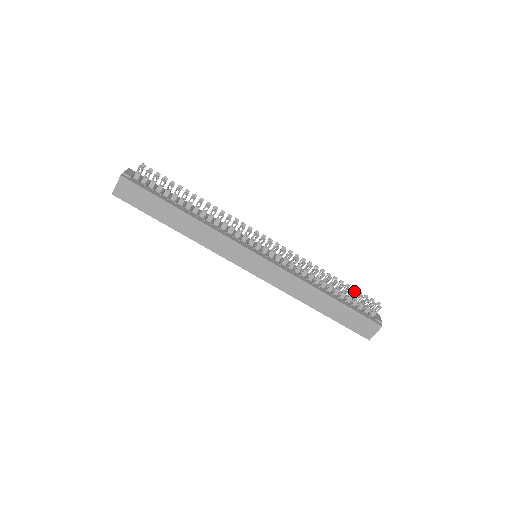
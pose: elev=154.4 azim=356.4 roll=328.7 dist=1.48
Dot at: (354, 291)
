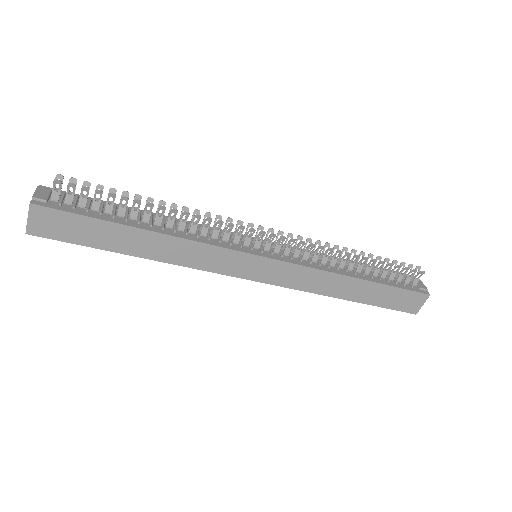
Dot at: (390, 263)
